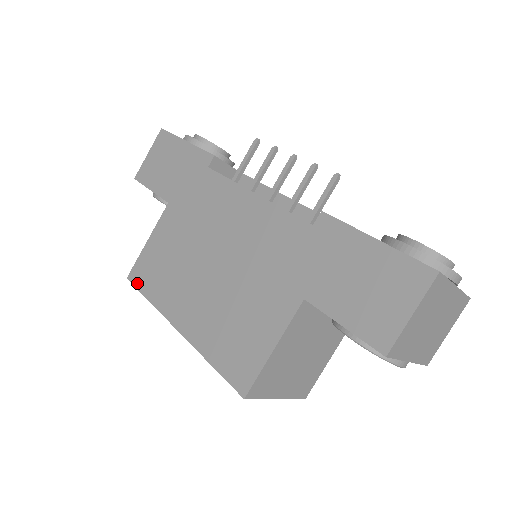
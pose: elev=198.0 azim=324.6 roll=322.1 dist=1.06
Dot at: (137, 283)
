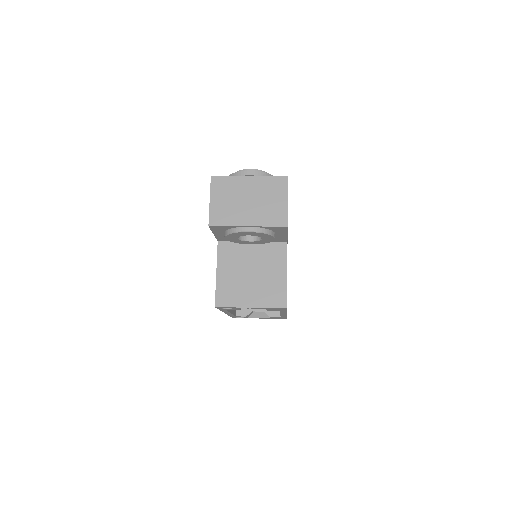
Dot at: occluded
